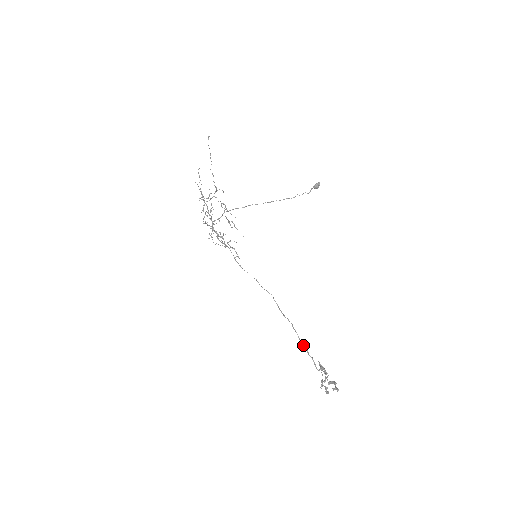
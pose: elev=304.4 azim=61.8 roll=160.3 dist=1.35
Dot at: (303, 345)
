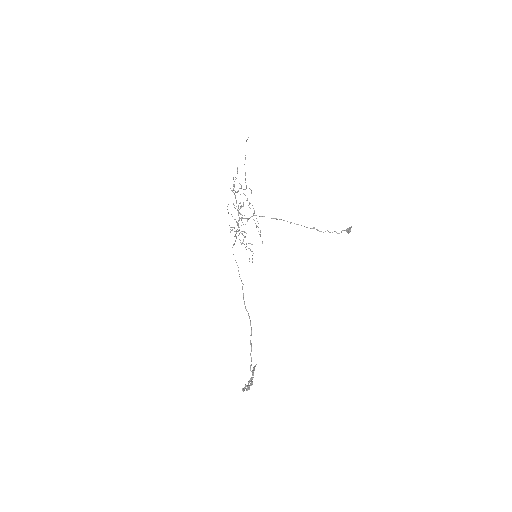
Dot at: (251, 343)
